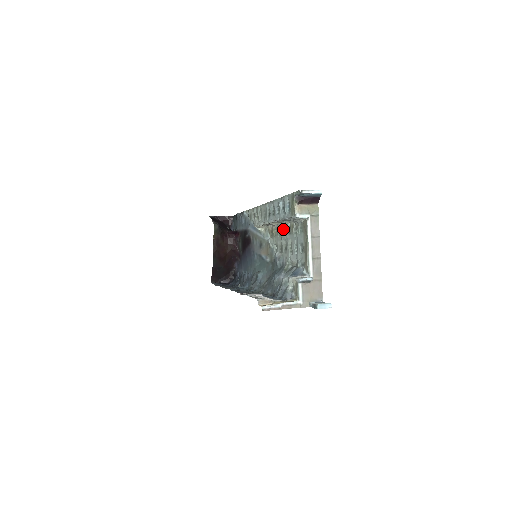
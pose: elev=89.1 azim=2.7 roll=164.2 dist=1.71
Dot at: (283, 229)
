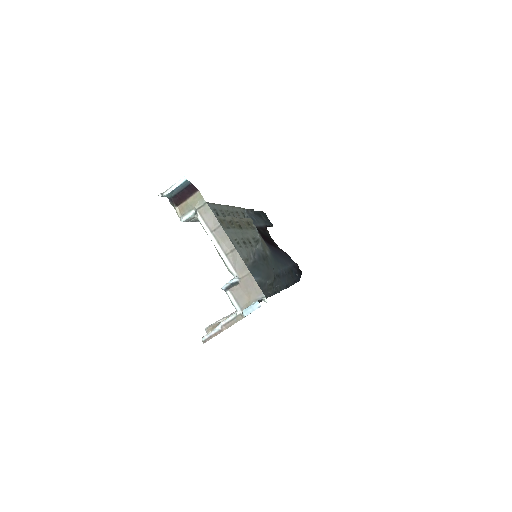
Dot at: (232, 223)
